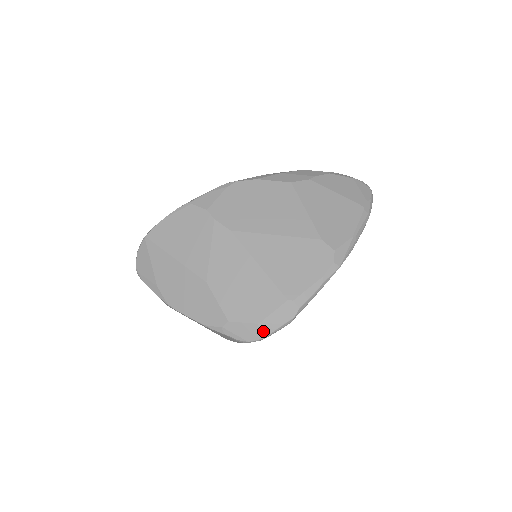
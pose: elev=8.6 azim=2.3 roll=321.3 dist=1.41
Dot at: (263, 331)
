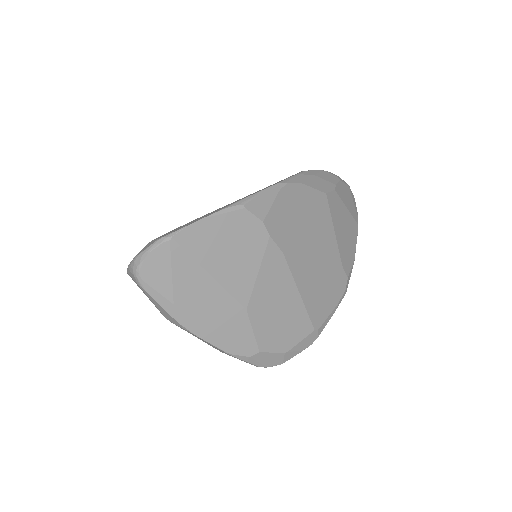
Dot at: (285, 358)
